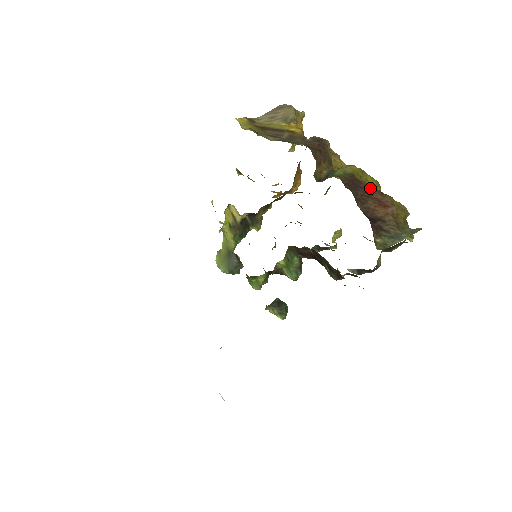
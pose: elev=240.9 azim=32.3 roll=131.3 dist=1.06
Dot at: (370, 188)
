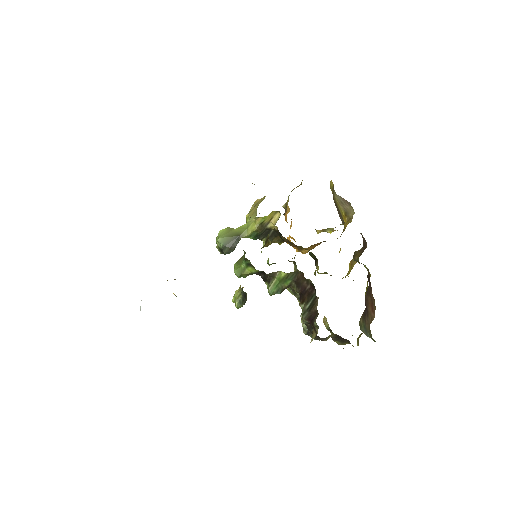
Dot at: occluded
